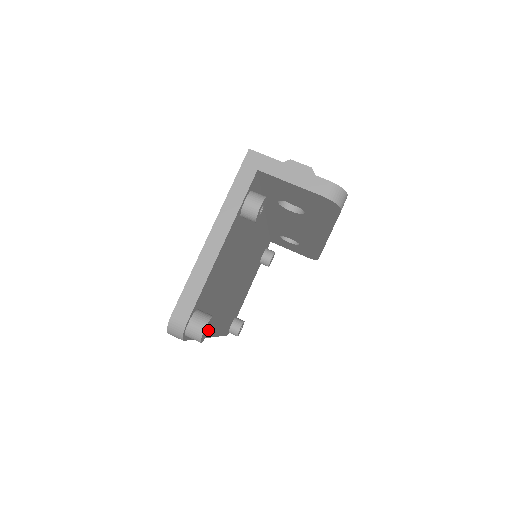
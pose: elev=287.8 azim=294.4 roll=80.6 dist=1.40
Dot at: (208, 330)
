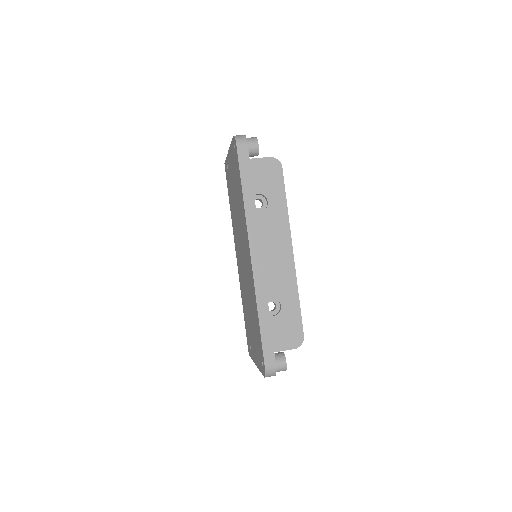
Dot at: (257, 152)
